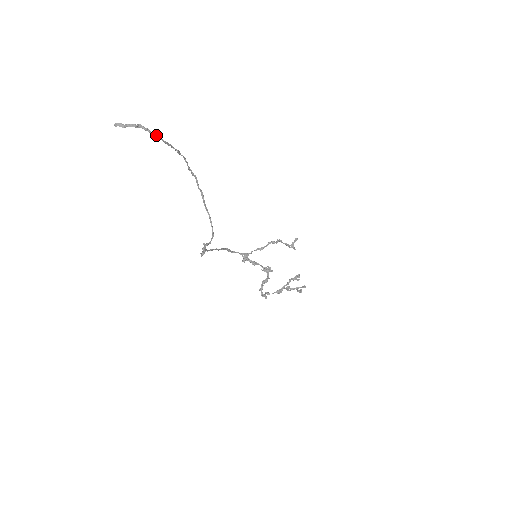
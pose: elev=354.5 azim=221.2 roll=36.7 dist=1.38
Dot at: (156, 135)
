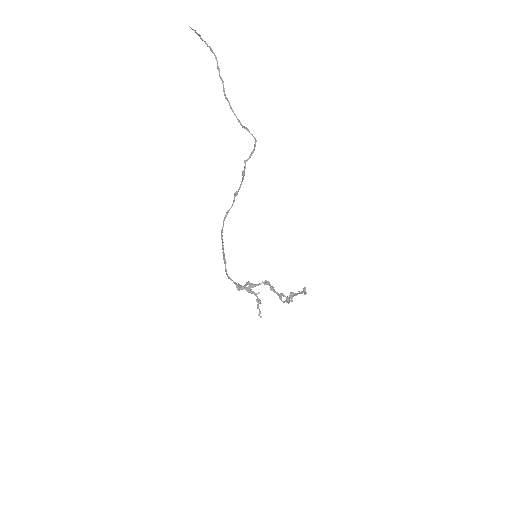
Dot at: (211, 48)
